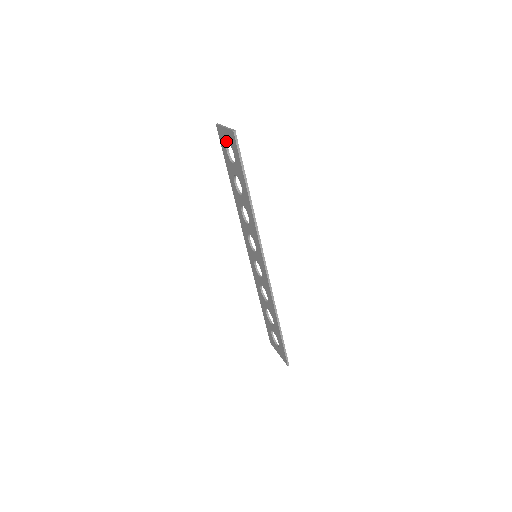
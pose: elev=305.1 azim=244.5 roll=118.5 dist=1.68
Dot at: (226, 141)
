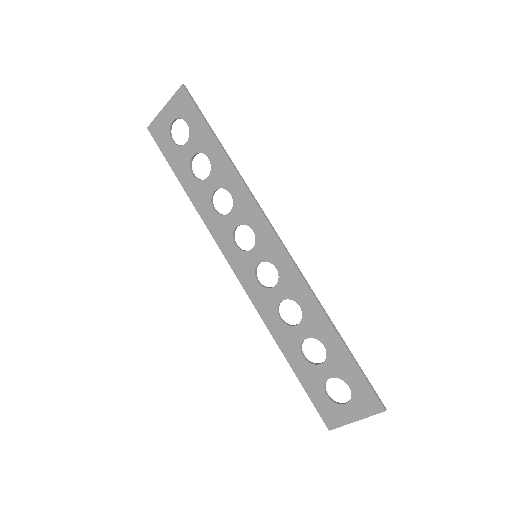
Dot at: (170, 124)
